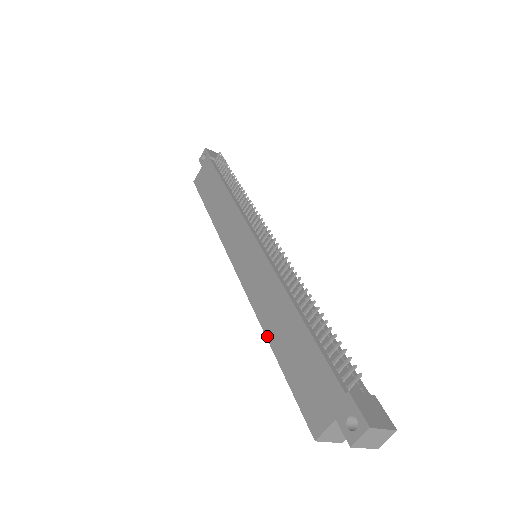
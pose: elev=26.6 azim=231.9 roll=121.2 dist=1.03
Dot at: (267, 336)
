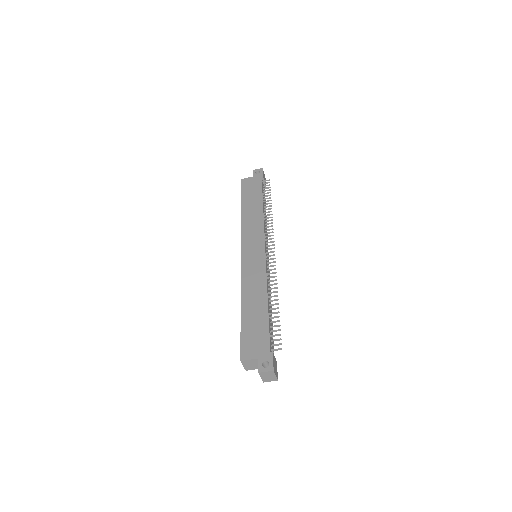
Dot at: (242, 300)
